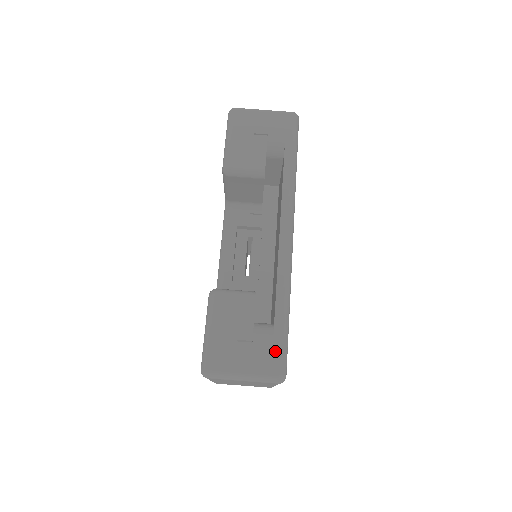
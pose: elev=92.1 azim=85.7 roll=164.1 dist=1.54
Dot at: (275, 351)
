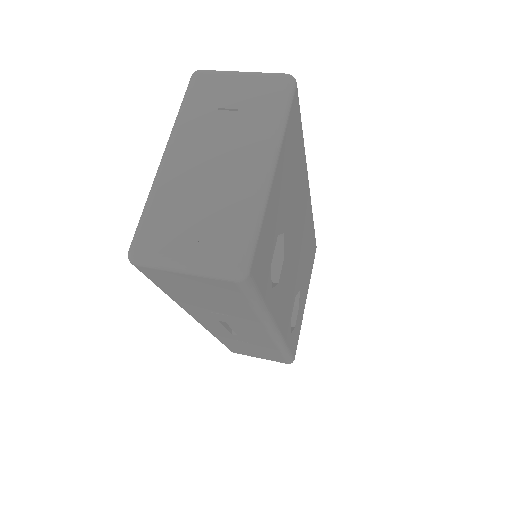
Dot at: occluded
